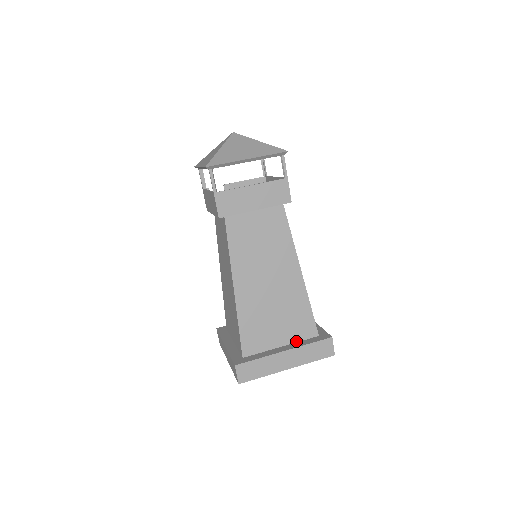
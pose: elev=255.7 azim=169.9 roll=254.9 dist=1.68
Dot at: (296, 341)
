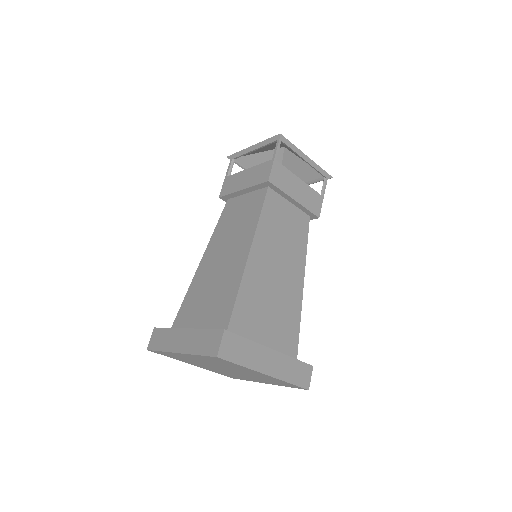
Dot at: occluded
